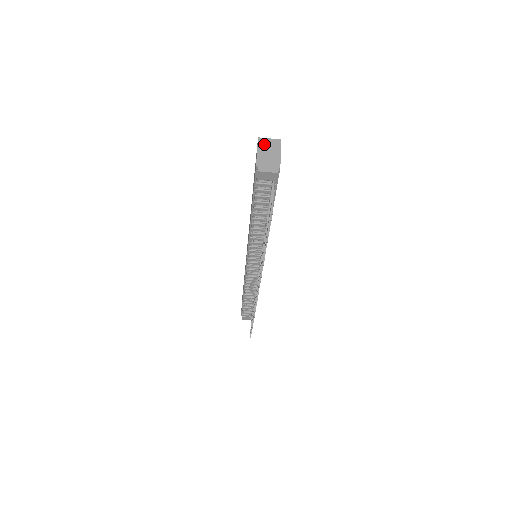
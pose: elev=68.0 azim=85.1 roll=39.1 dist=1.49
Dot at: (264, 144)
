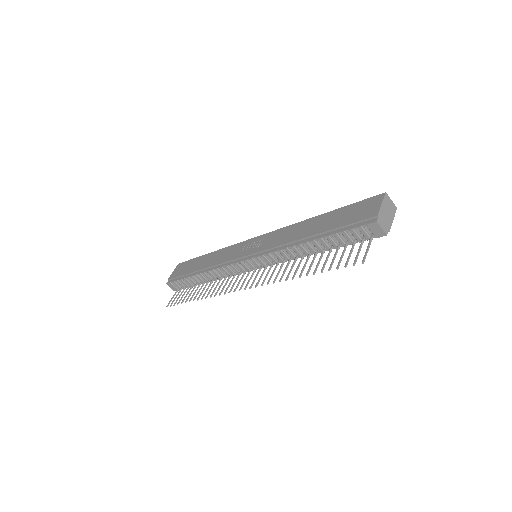
Dot at: (387, 202)
